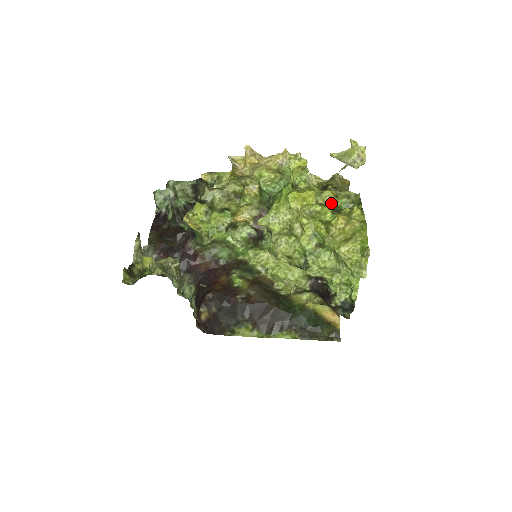
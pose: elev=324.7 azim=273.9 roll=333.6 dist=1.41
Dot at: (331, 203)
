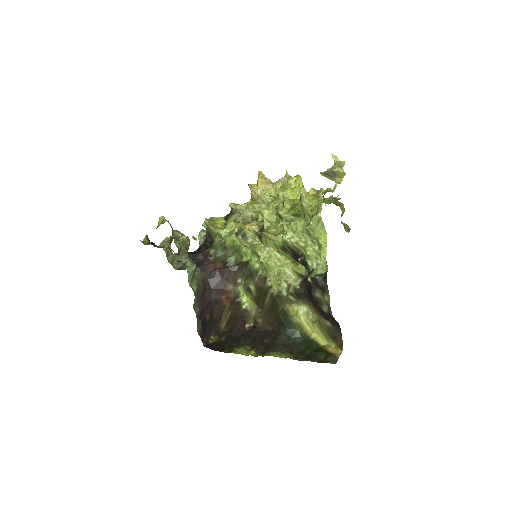
Dot at: occluded
